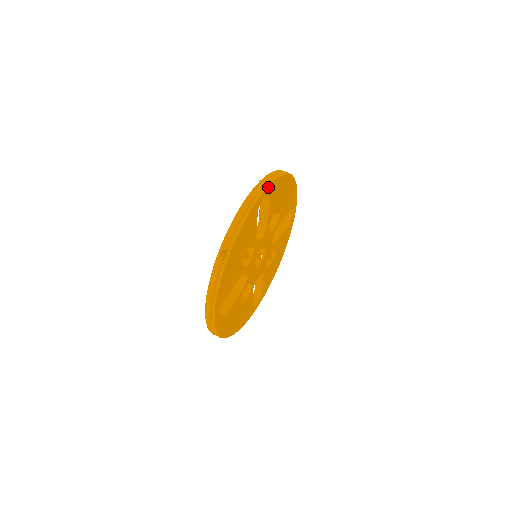
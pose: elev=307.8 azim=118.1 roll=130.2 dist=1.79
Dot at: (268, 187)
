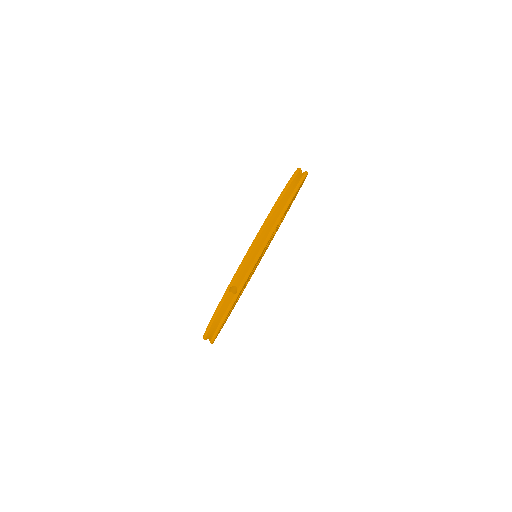
Dot at: (286, 208)
